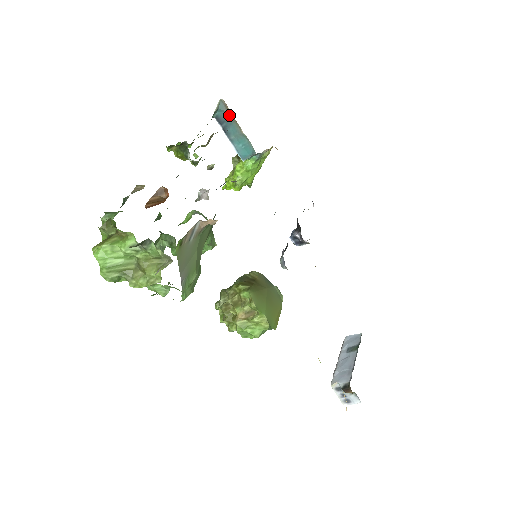
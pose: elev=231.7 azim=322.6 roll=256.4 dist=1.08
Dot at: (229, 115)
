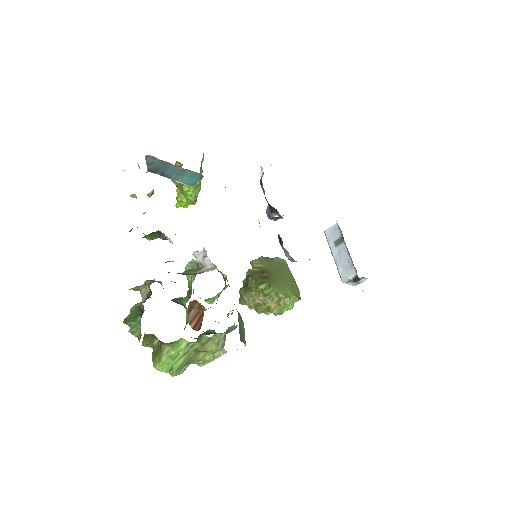
Dot at: (161, 162)
